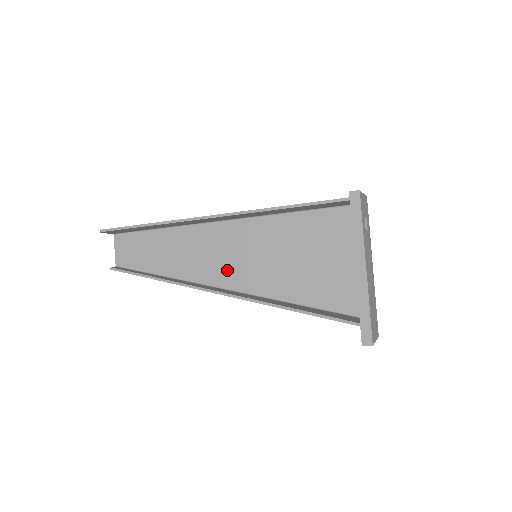
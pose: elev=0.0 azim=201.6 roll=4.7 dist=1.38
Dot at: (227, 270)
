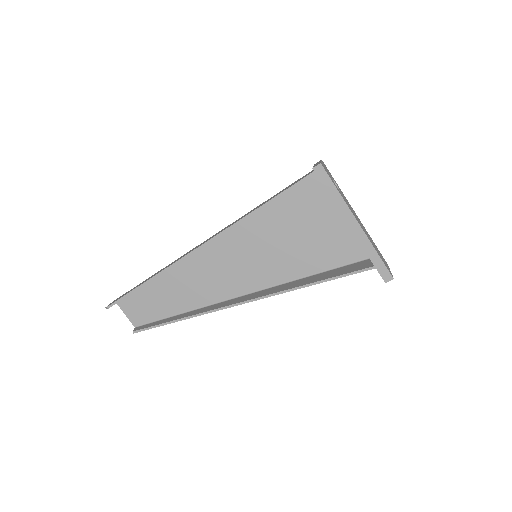
Dot at: (236, 279)
